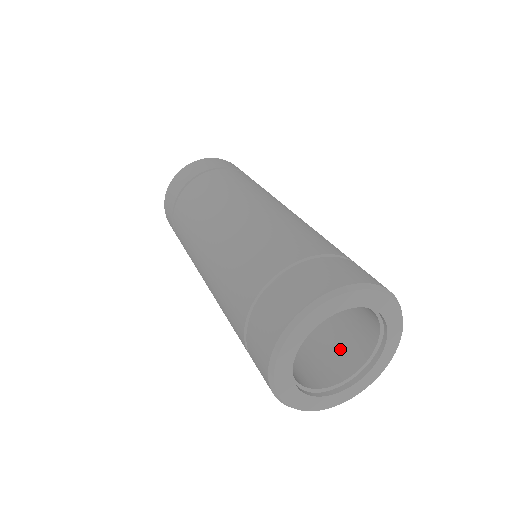
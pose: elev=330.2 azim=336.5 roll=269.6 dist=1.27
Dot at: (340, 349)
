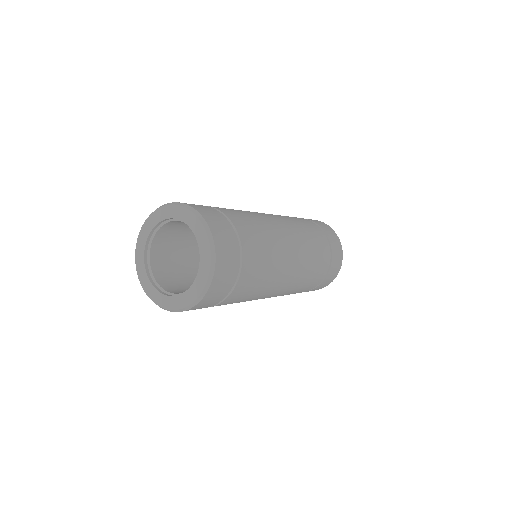
Dot at: occluded
